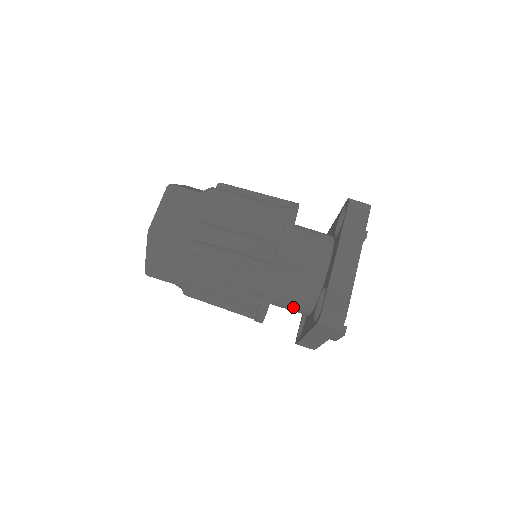
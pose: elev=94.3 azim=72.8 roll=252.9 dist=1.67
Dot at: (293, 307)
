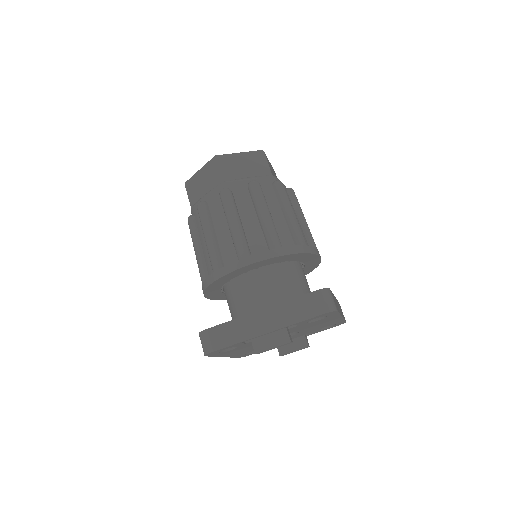
Dot at: (265, 292)
